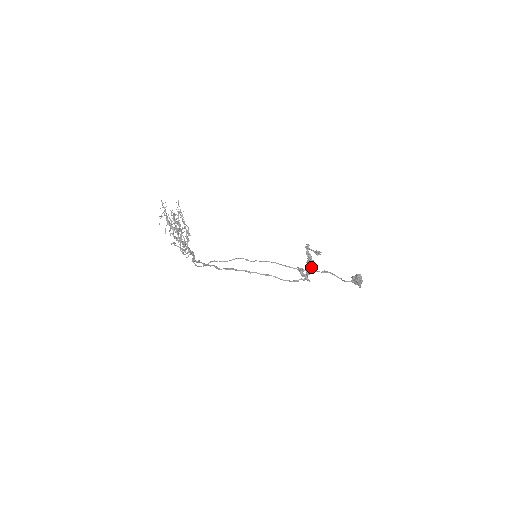
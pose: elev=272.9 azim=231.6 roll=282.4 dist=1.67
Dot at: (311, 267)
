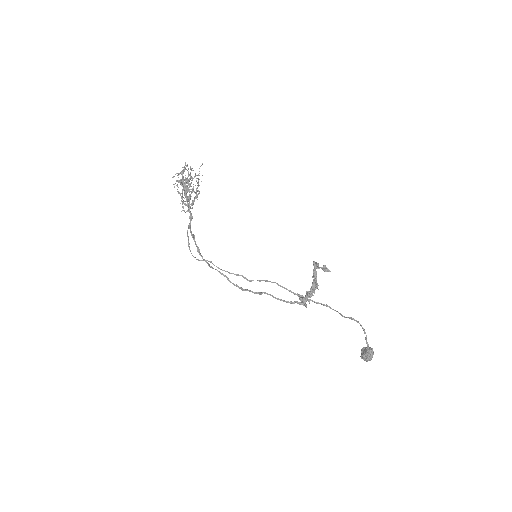
Dot at: (314, 291)
